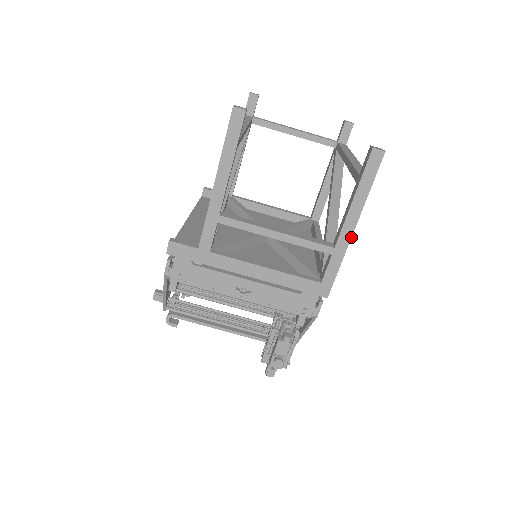
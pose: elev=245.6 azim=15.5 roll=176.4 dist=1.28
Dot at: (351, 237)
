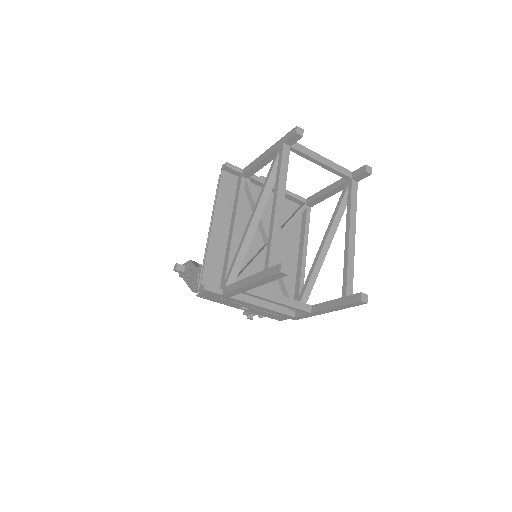
Dot at: (324, 313)
